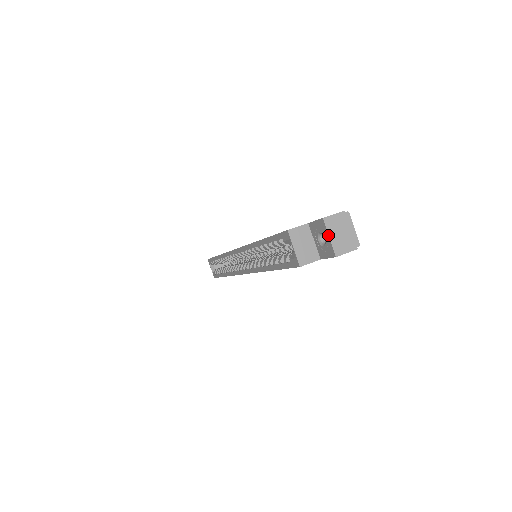
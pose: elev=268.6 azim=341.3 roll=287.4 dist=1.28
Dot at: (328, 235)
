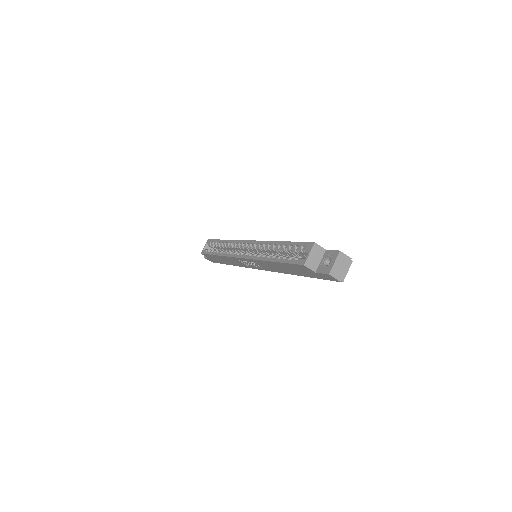
Dot at: (335, 261)
